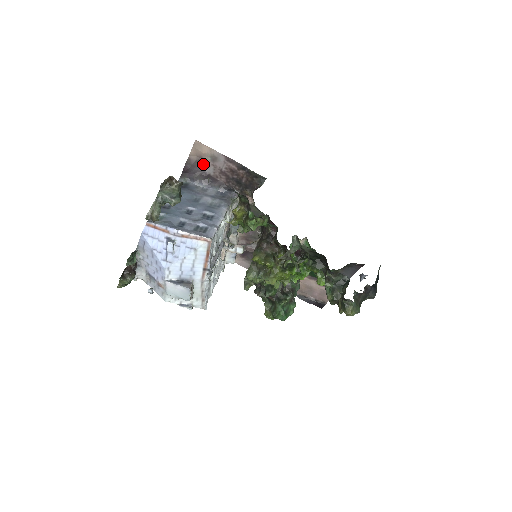
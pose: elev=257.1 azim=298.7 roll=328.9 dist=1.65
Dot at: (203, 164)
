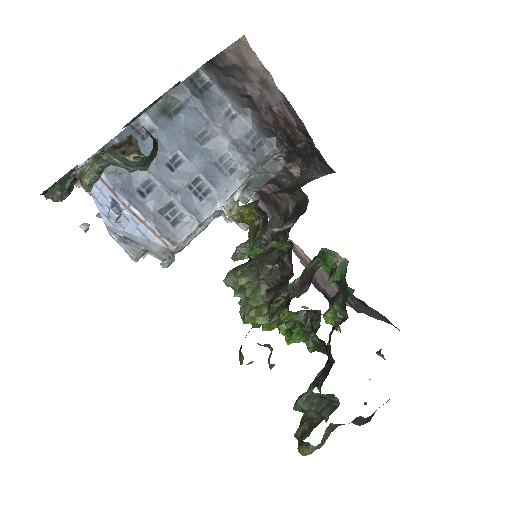
Dot at: (246, 76)
